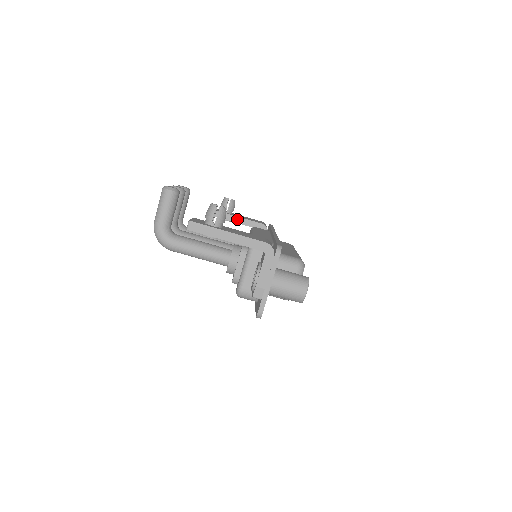
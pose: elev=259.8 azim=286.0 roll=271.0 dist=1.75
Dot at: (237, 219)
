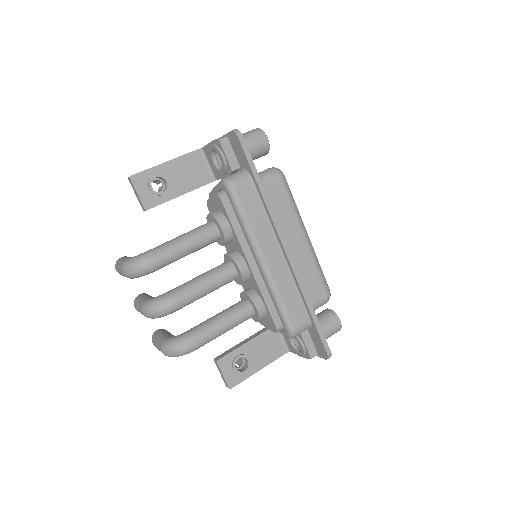
Dot at: (247, 340)
